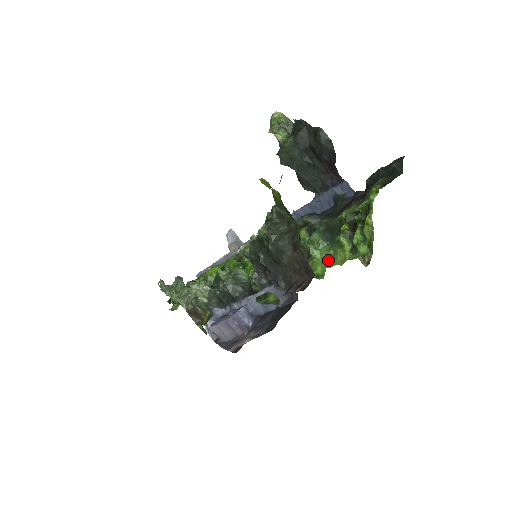
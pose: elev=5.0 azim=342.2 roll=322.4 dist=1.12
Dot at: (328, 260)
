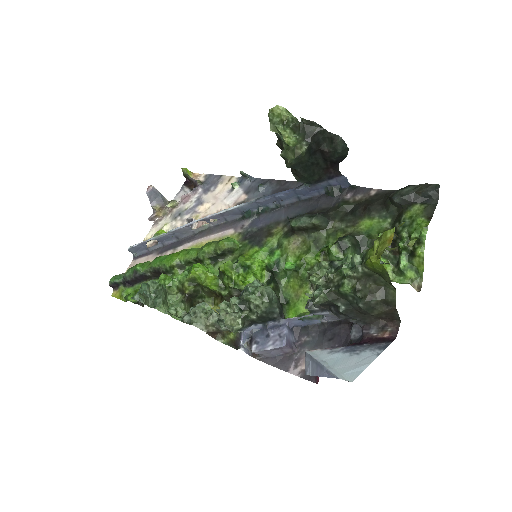
Dot at: occluded
